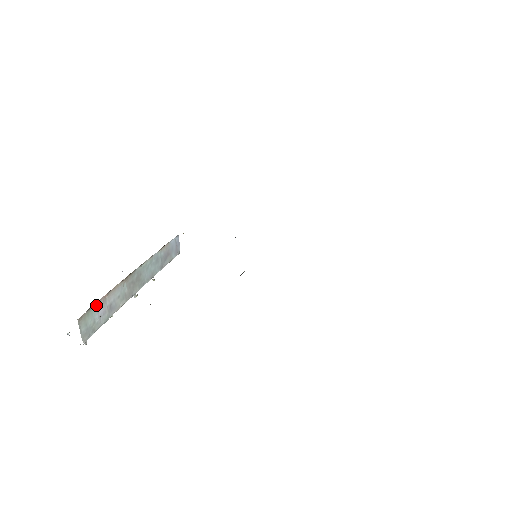
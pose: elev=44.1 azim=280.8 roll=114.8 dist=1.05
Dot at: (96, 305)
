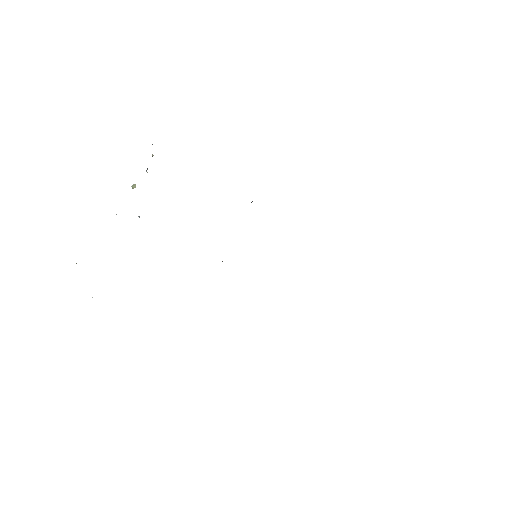
Dot at: occluded
